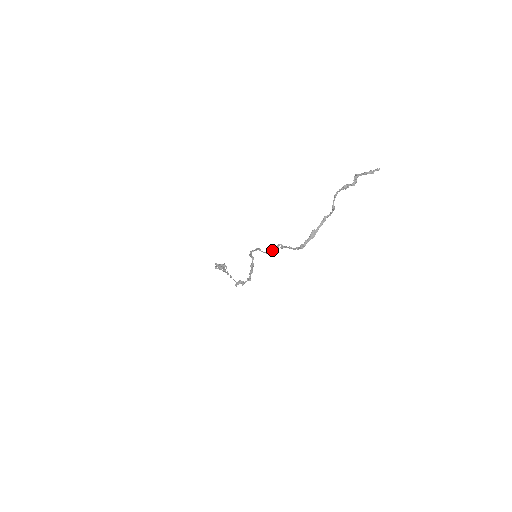
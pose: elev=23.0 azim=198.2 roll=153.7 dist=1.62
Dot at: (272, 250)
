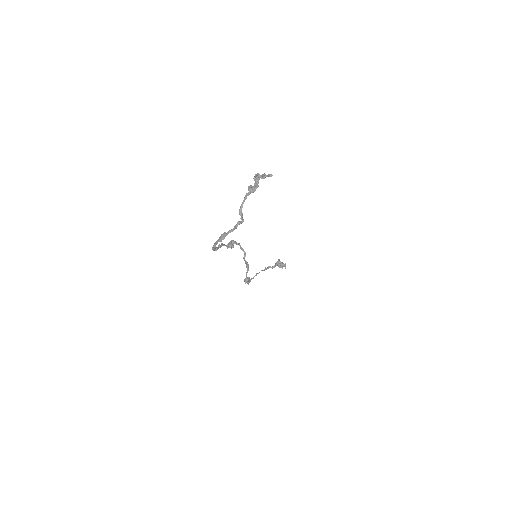
Dot at: occluded
